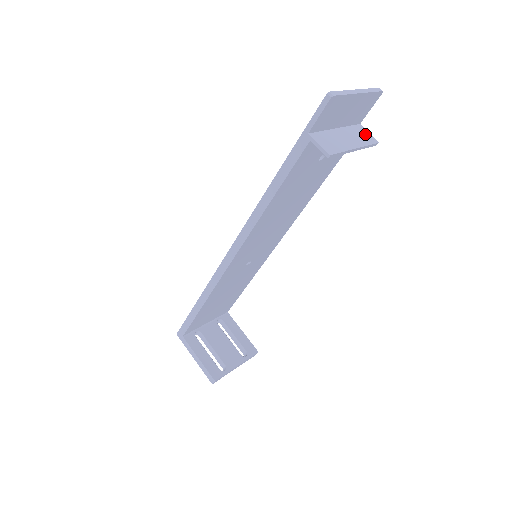
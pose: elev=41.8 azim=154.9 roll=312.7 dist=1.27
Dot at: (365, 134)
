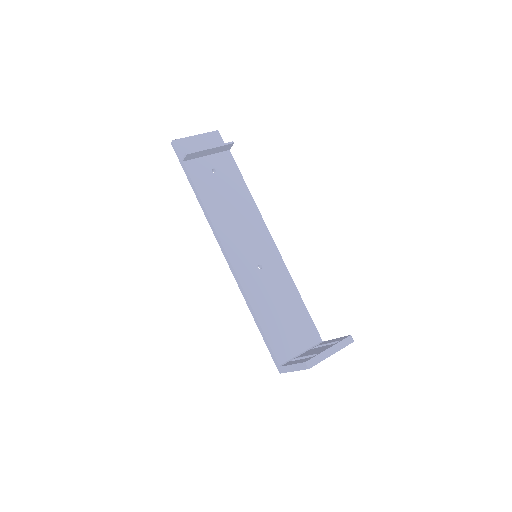
Dot at: (226, 147)
